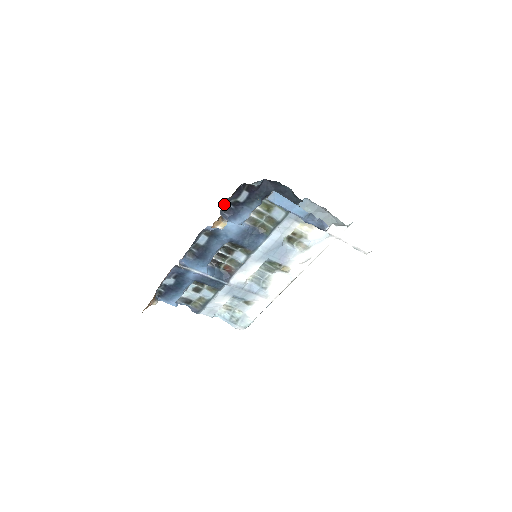
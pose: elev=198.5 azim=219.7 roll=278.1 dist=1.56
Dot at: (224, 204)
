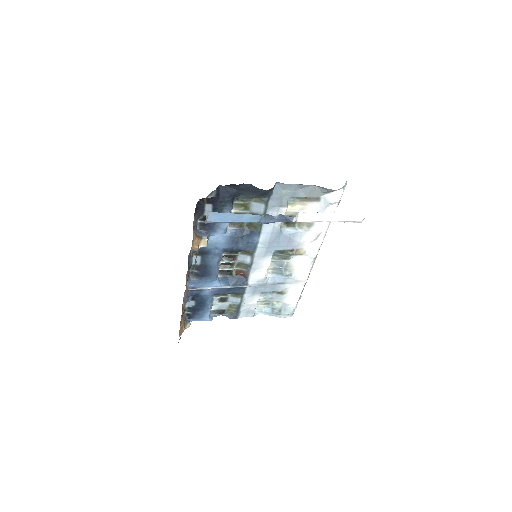
Dot at: (195, 223)
